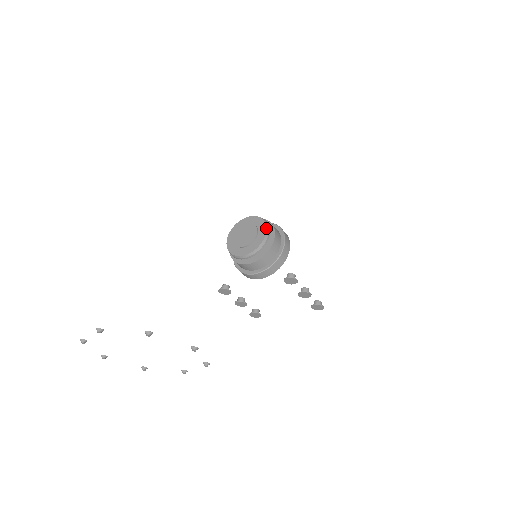
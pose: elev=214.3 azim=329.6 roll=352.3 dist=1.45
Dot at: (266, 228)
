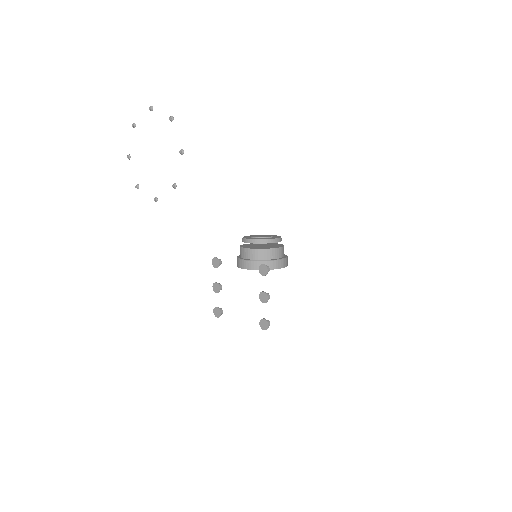
Dot at: (278, 238)
